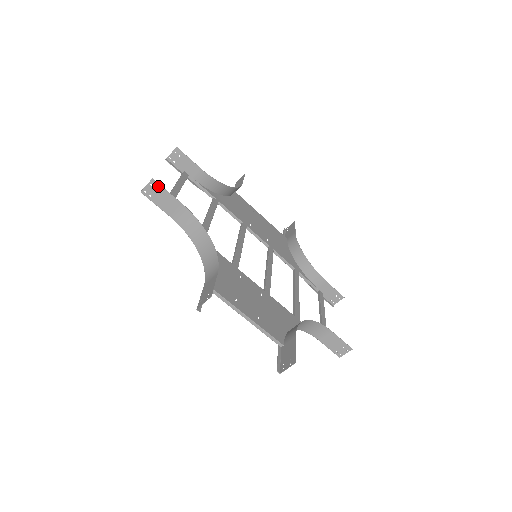
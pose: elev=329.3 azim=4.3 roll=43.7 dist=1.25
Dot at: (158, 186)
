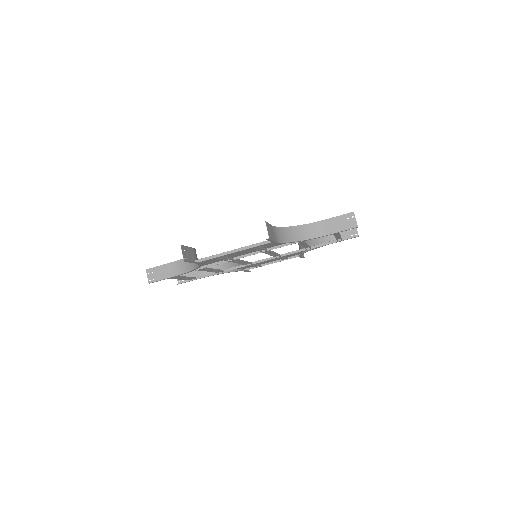
Dot at: (152, 270)
